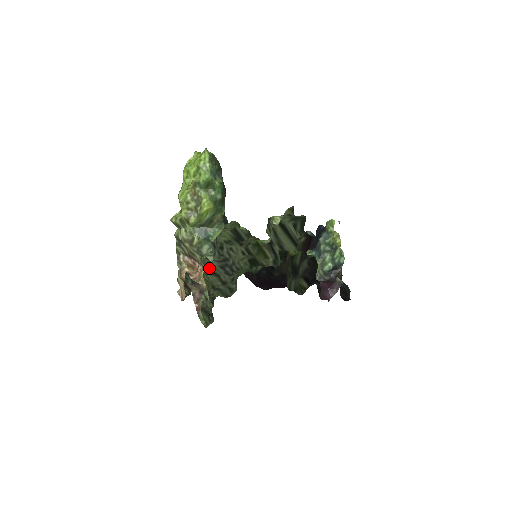
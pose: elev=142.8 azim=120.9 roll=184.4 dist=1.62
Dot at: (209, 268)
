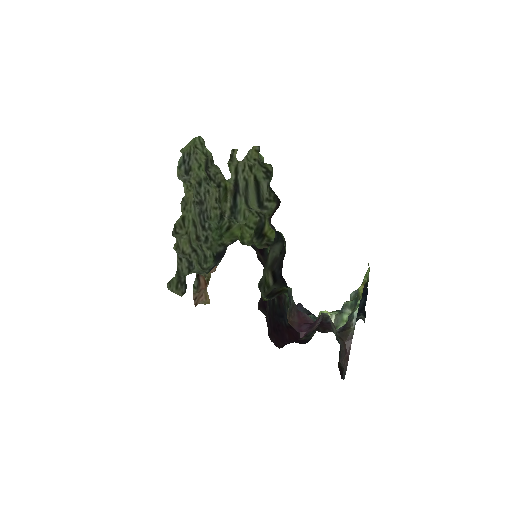
Dot at: (193, 216)
